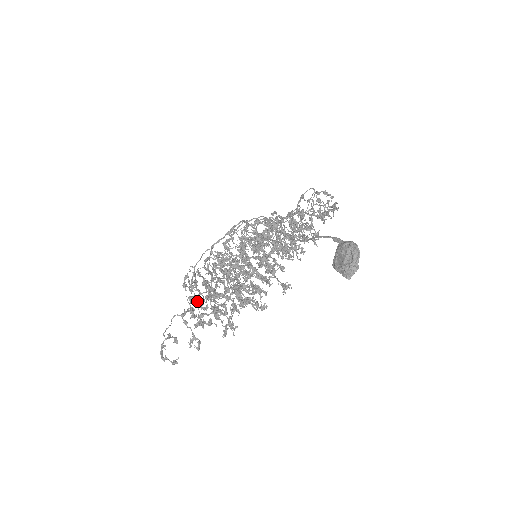
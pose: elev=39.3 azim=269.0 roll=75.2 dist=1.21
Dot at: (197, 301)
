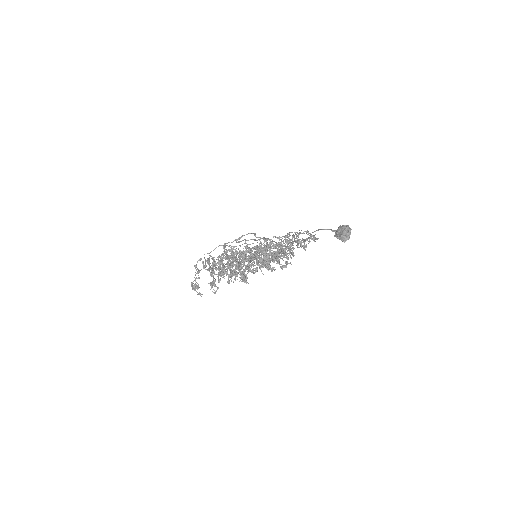
Dot at: (220, 263)
